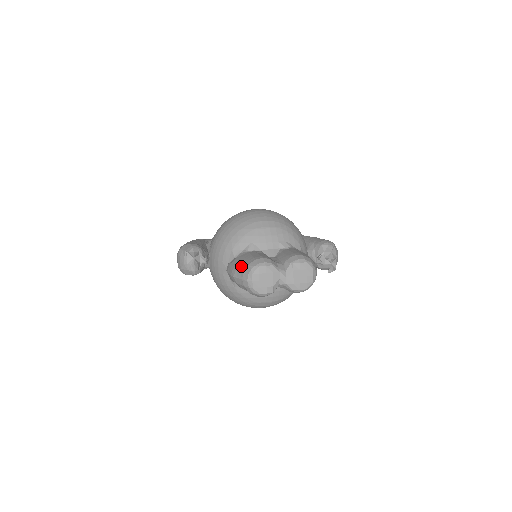
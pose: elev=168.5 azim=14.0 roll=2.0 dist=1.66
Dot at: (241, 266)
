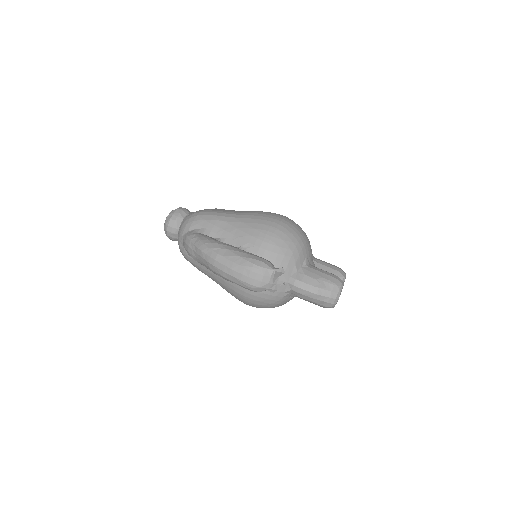
Dot at: (324, 285)
